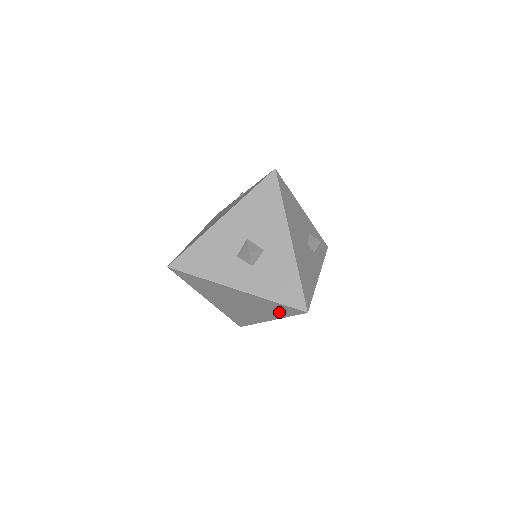
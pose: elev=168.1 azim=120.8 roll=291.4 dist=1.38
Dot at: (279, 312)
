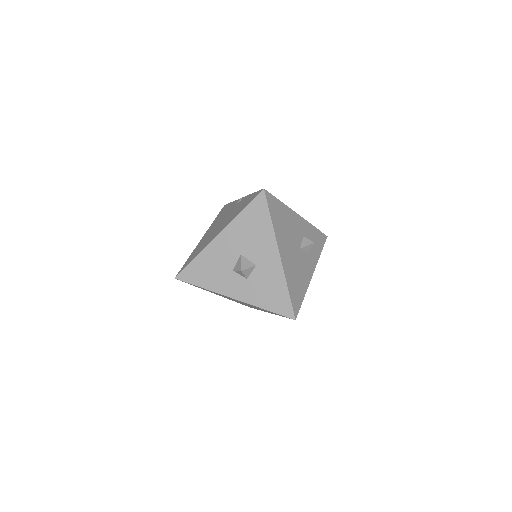
Dot at: occluded
